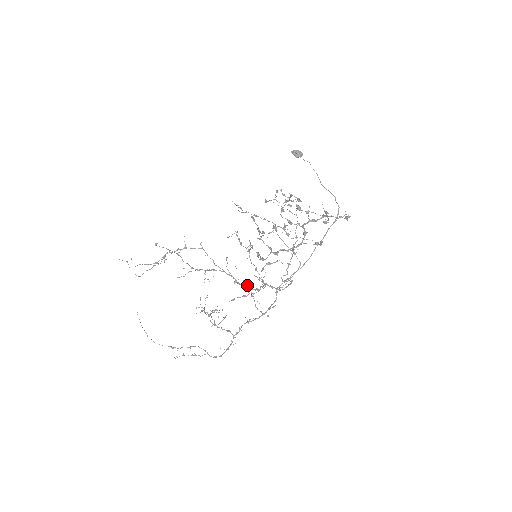
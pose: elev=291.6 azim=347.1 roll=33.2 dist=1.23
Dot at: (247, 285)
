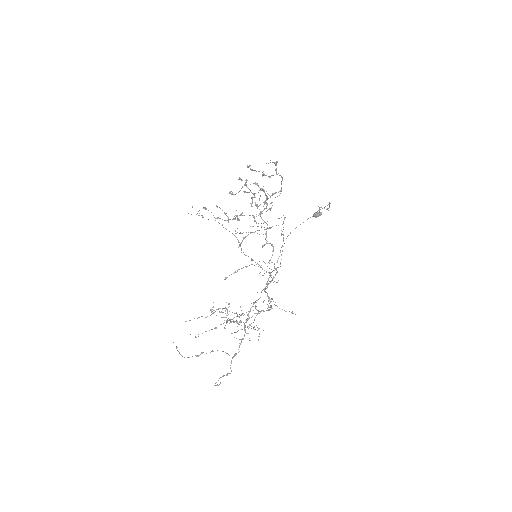
Dot at: (265, 292)
